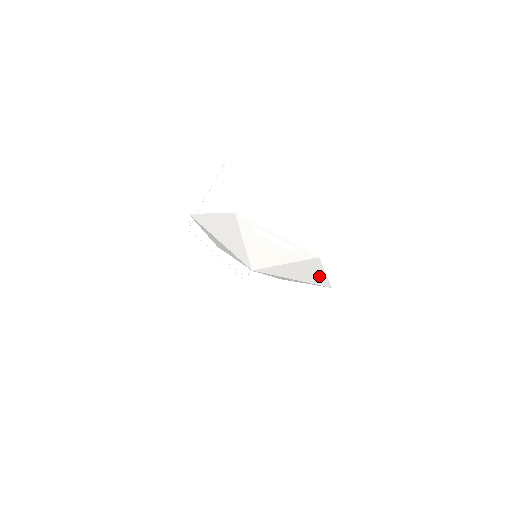
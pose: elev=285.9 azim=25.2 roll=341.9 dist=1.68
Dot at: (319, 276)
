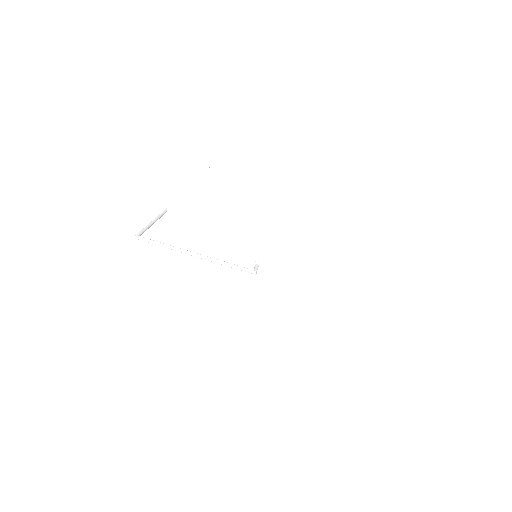
Dot at: (346, 278)
